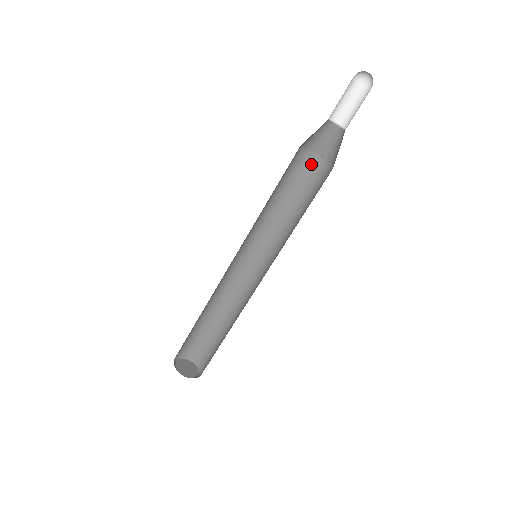
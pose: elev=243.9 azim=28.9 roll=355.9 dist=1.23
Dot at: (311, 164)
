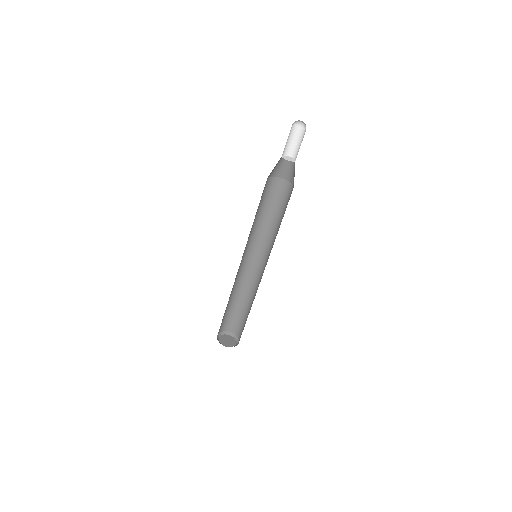
Dot at: (286, 188)
